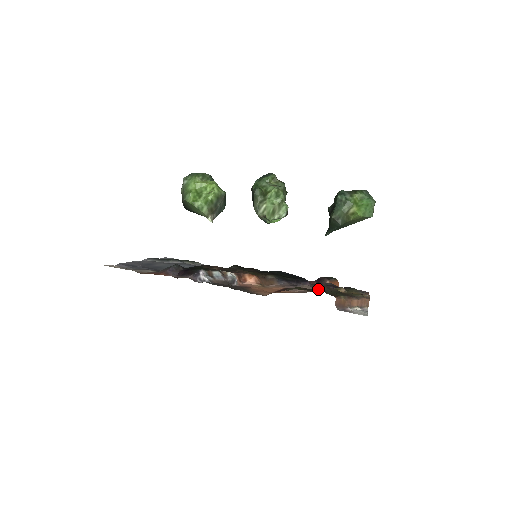
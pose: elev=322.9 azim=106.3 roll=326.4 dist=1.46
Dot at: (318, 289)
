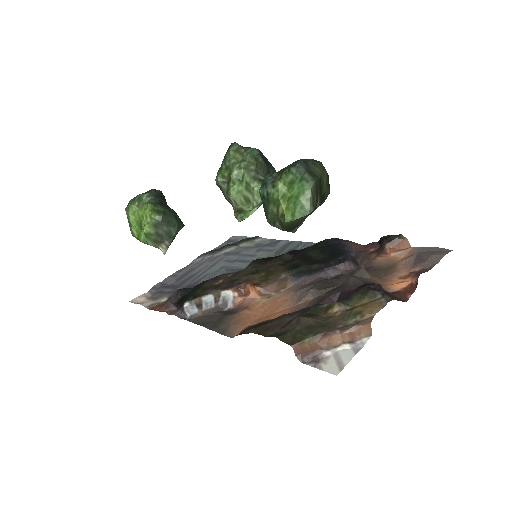
Dot at: (291, 320)
